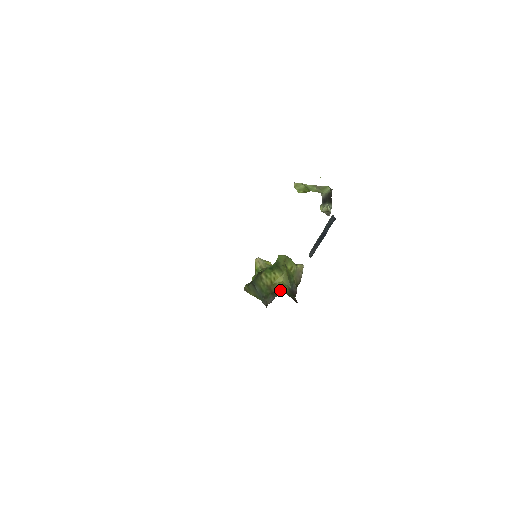
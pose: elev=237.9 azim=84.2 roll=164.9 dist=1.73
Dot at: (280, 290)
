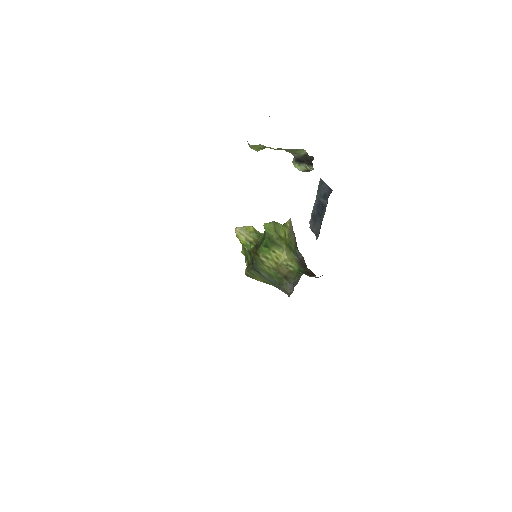
Dot at: (290, 269)
